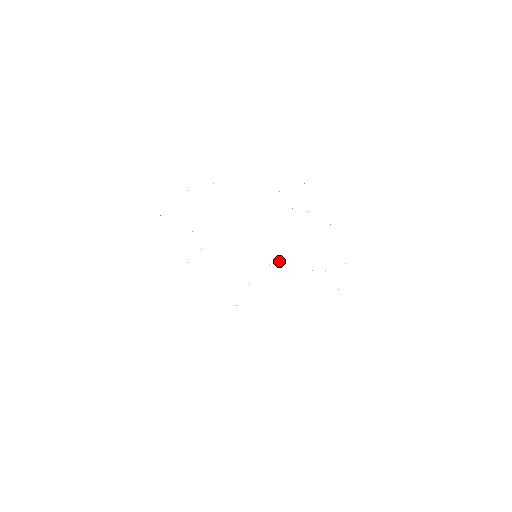
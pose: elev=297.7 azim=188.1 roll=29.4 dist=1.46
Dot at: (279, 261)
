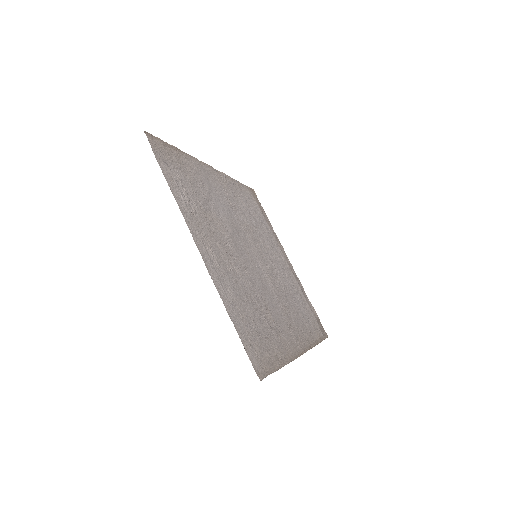
Dot at: (270, 273)
